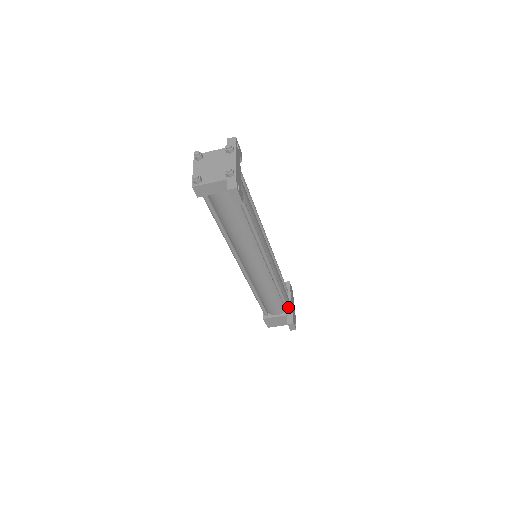
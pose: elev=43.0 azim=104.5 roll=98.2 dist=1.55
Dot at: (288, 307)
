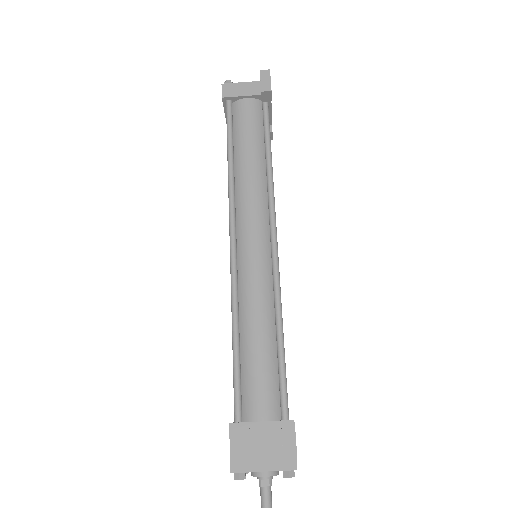
Dot at: (287, 400)
